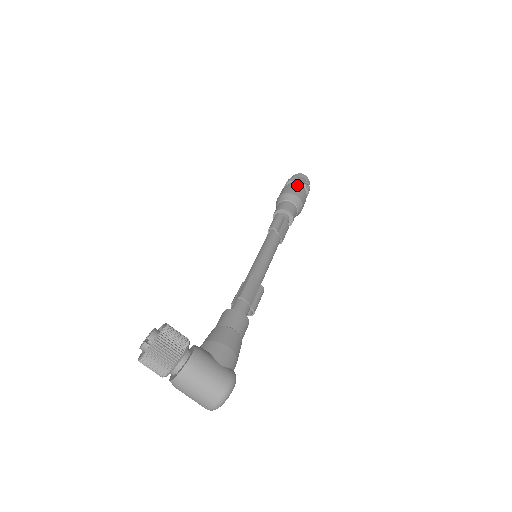
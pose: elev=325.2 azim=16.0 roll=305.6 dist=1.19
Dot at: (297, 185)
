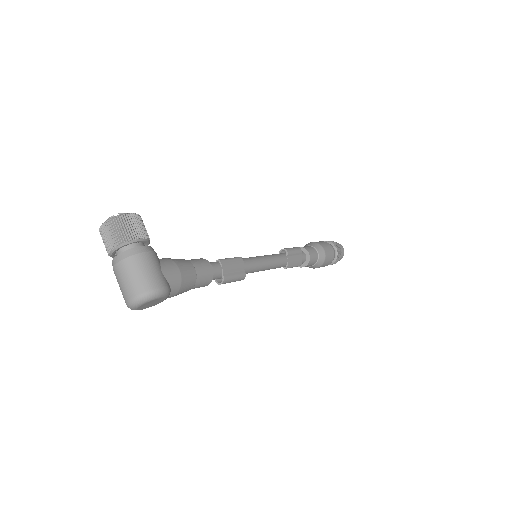
Dot at: (329, 244)
